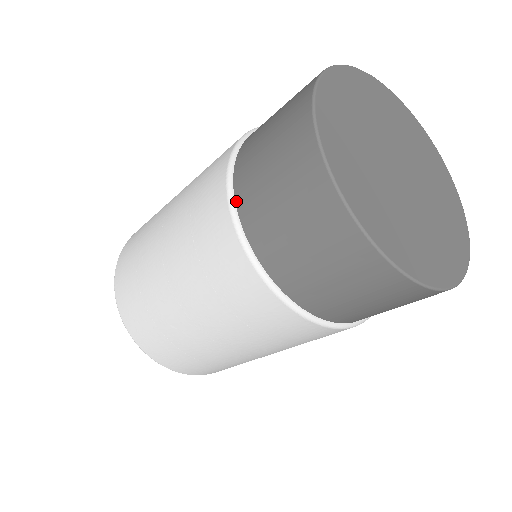
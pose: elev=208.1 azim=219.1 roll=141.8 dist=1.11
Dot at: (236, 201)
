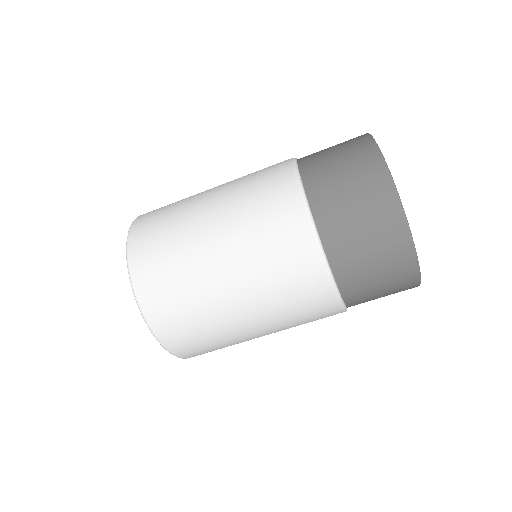
Dot at: (298, 162)
